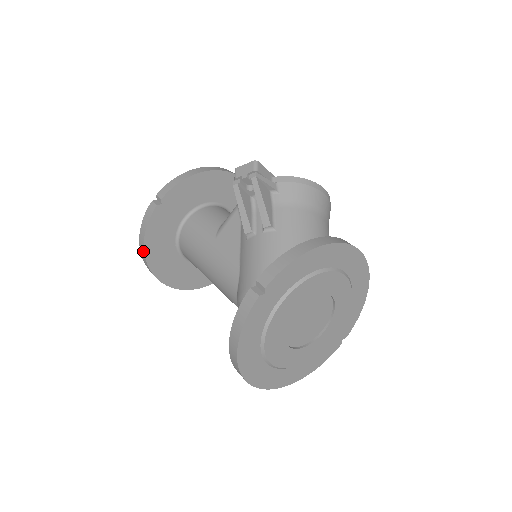
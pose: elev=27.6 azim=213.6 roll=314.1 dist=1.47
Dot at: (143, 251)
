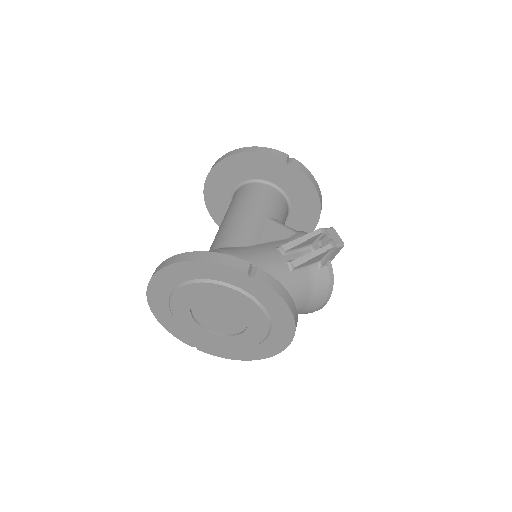
Dot at: (241, 152)
